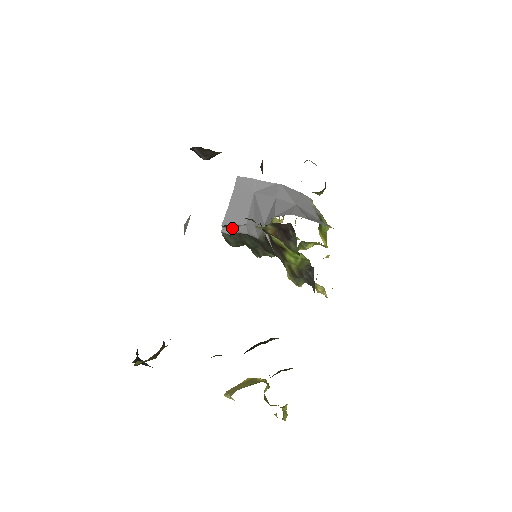
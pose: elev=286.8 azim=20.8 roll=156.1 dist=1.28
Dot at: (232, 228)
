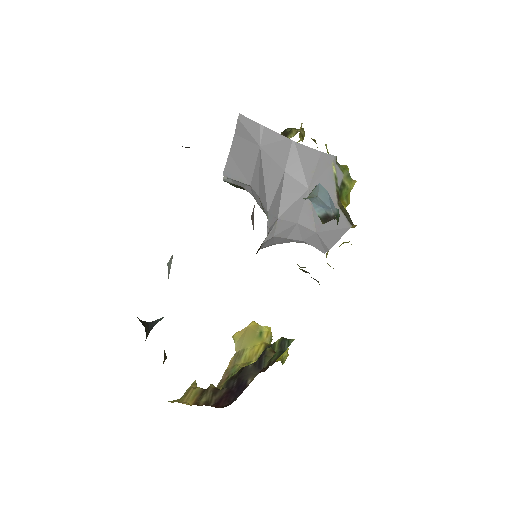
Dot at: (235, 181)
